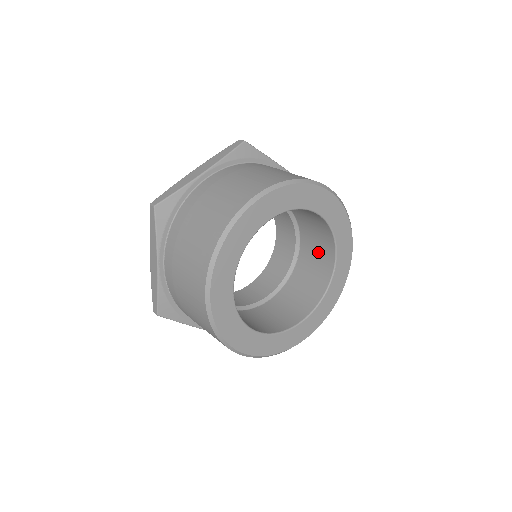
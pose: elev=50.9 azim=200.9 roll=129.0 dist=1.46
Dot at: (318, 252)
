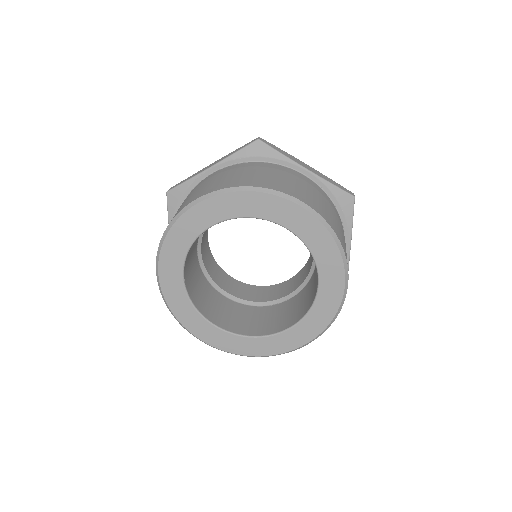
Dot at: (286, 315)
